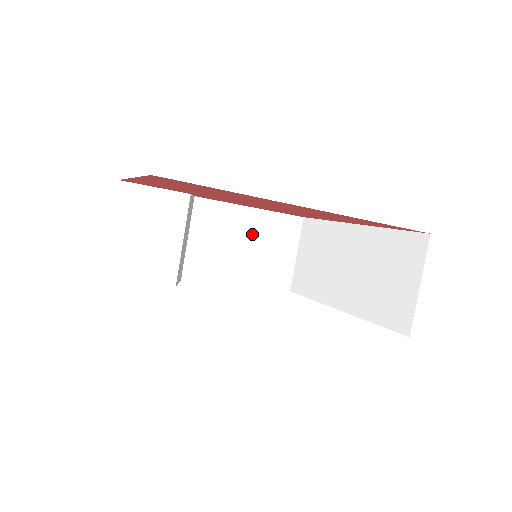
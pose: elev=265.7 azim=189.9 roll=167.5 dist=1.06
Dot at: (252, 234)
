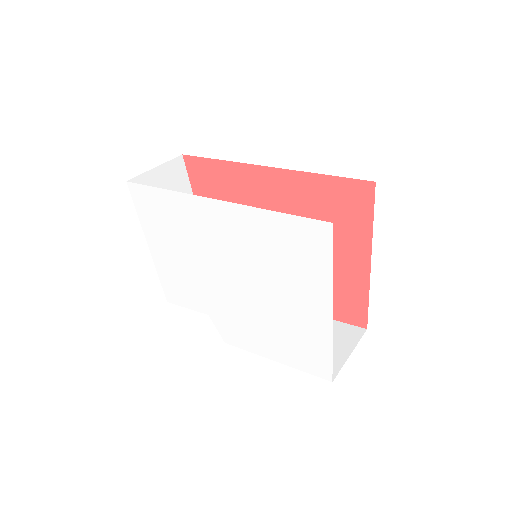
Dot at: occluded
